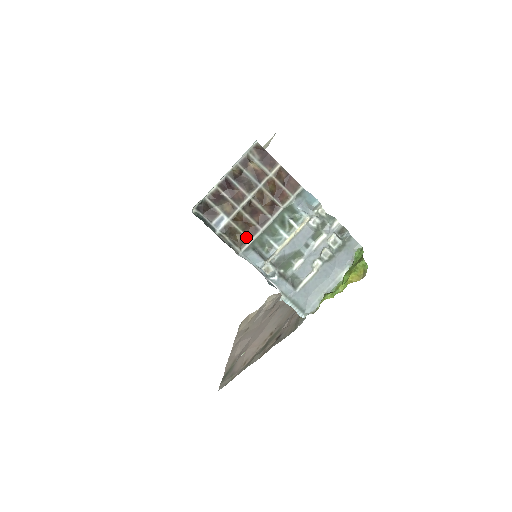
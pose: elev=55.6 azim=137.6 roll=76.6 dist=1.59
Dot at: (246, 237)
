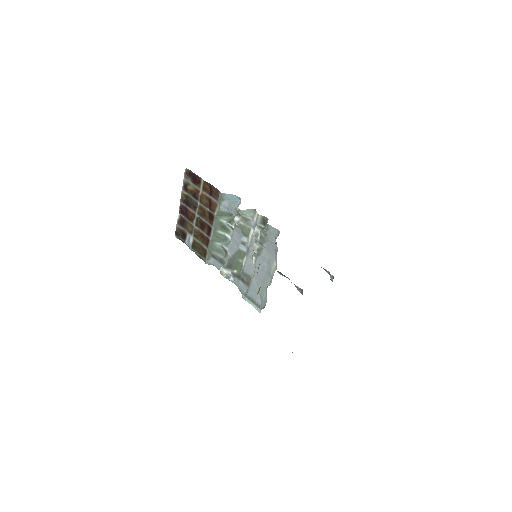
Dot at: (205, 248)
